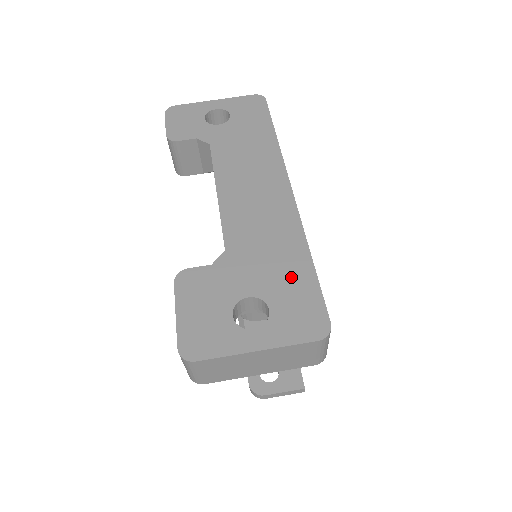
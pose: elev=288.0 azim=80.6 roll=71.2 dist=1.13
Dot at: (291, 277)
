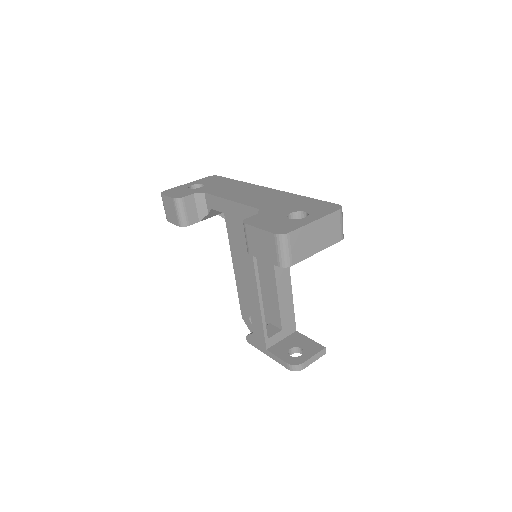
Dot at: (304, 203)
